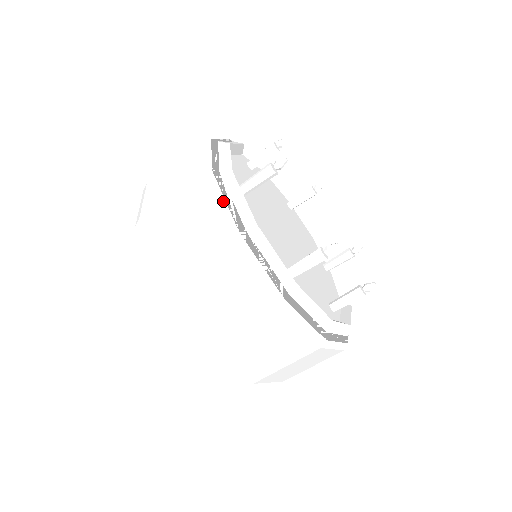
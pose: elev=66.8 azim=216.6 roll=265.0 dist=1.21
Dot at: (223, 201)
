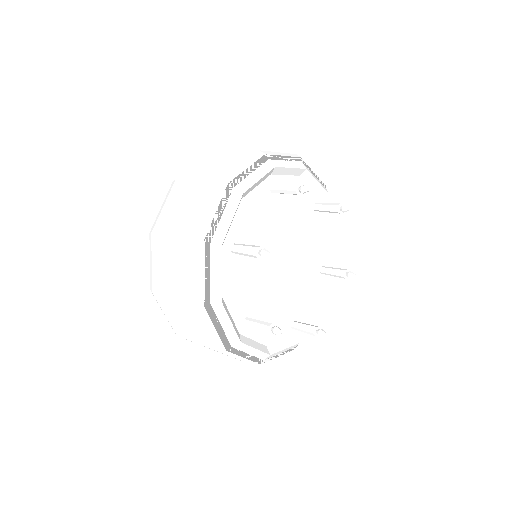
Dot at: (246, 167)
